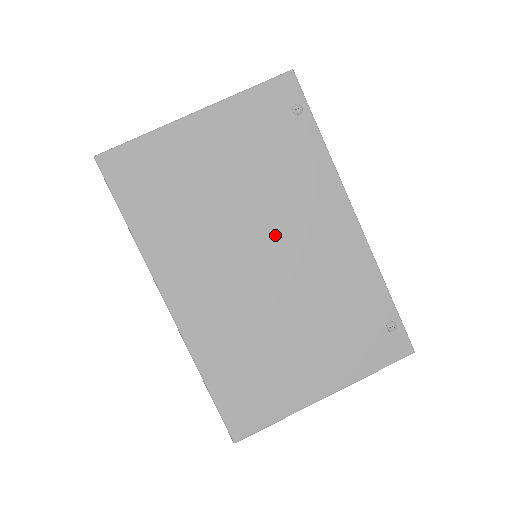
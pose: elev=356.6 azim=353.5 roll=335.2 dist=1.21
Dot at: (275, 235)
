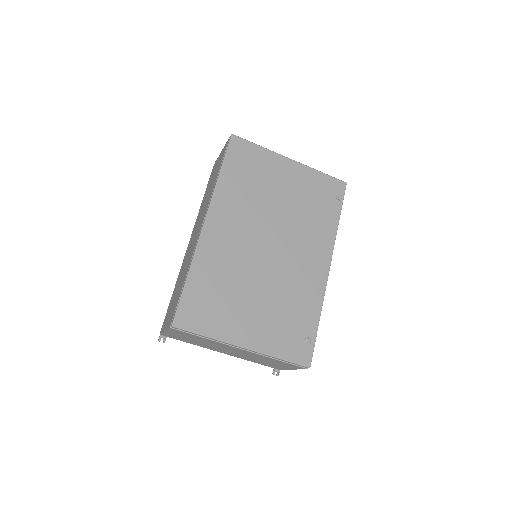
Dot at: (285, 240)
